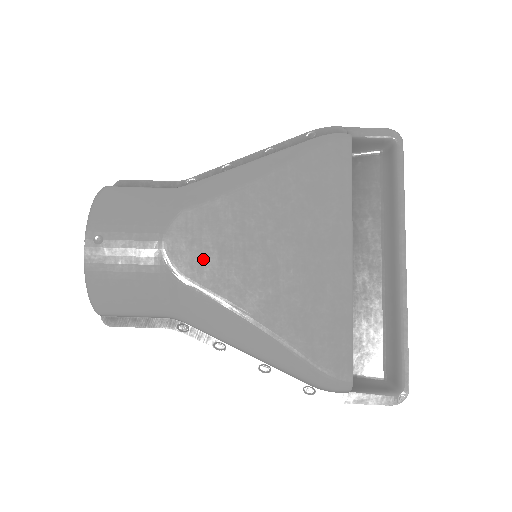
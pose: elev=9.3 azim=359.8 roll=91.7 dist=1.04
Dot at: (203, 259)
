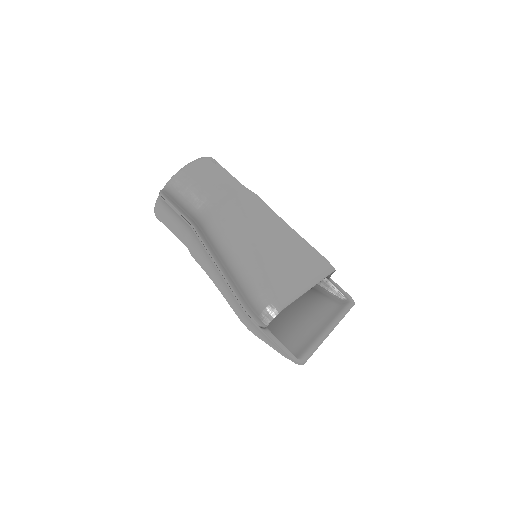
Dot at: (251, 206)
